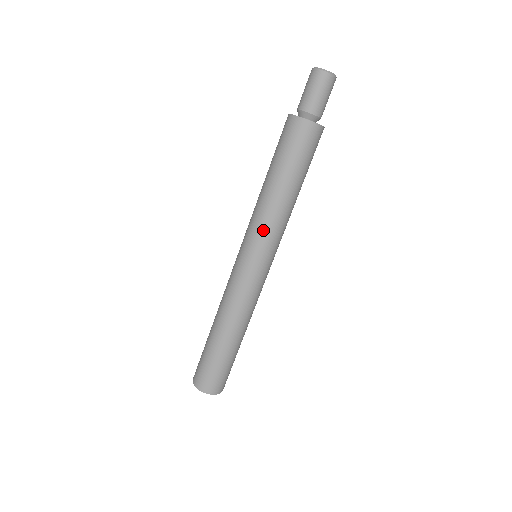
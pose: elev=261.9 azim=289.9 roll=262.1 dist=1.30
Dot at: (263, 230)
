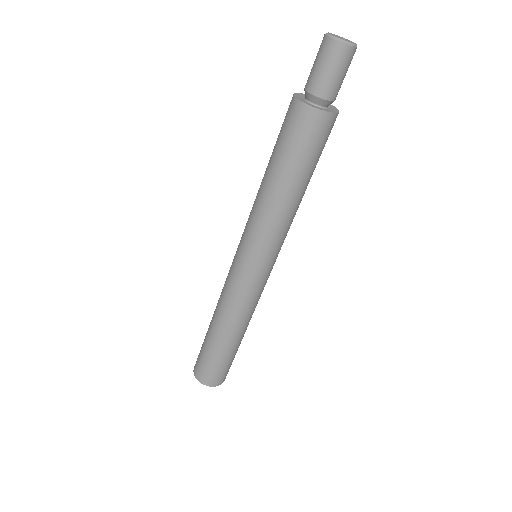
Dot at: (265, 236)
